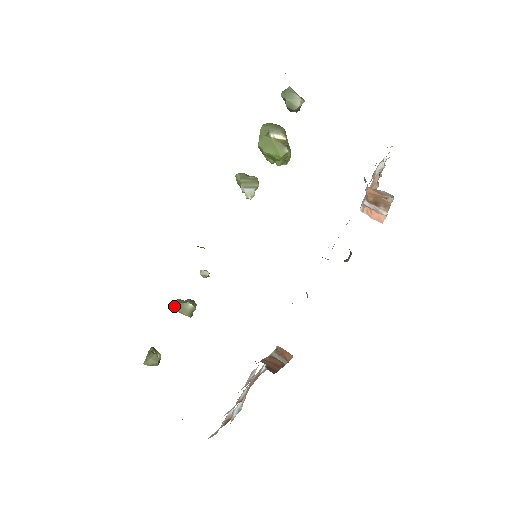
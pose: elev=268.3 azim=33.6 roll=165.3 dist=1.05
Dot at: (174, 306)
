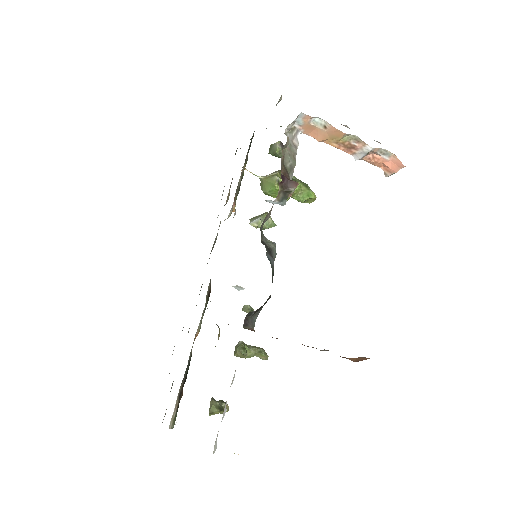
Dot at: (234, 353)
